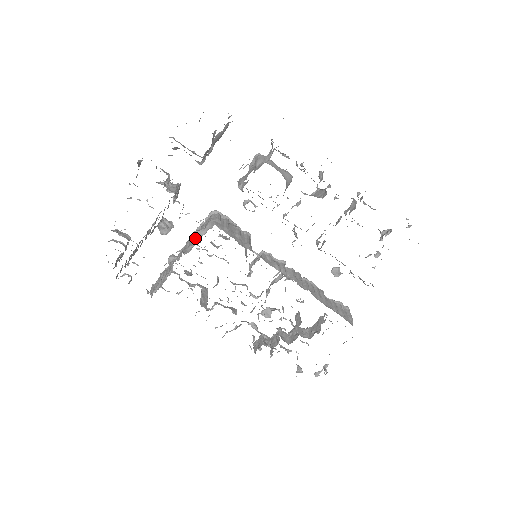
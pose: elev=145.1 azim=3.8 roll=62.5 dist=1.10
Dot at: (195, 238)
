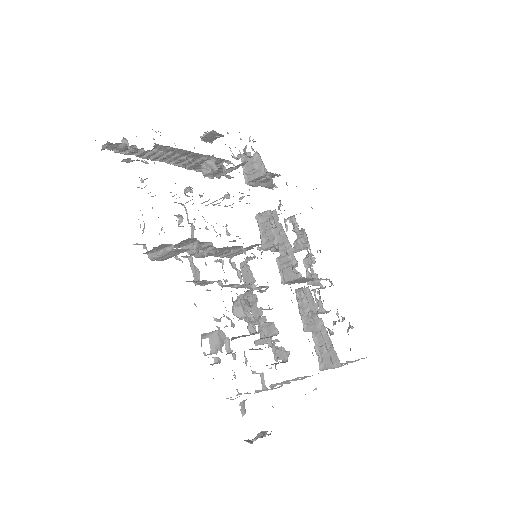
Dot at: occluded
